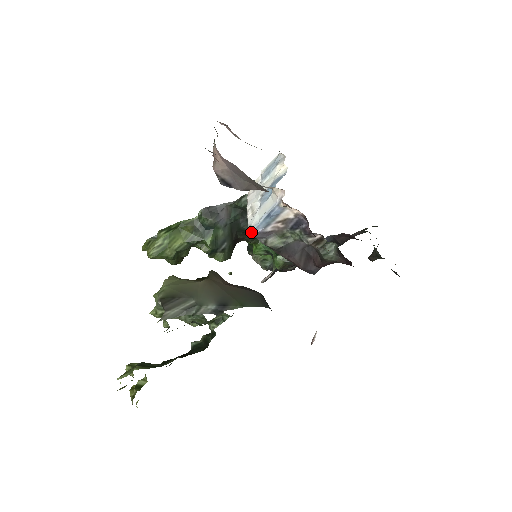
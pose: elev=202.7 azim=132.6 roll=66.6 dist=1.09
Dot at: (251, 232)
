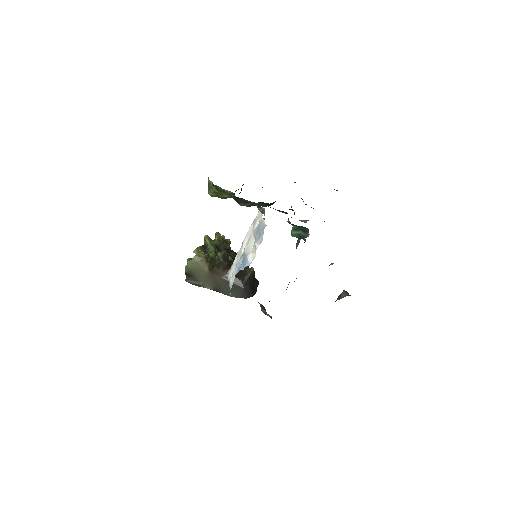
Dot at: (227, 278)
